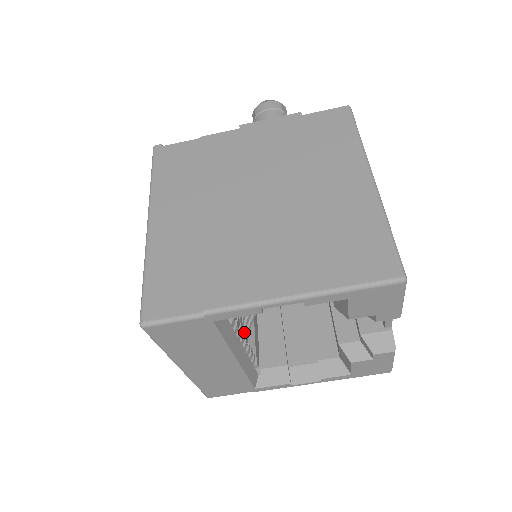
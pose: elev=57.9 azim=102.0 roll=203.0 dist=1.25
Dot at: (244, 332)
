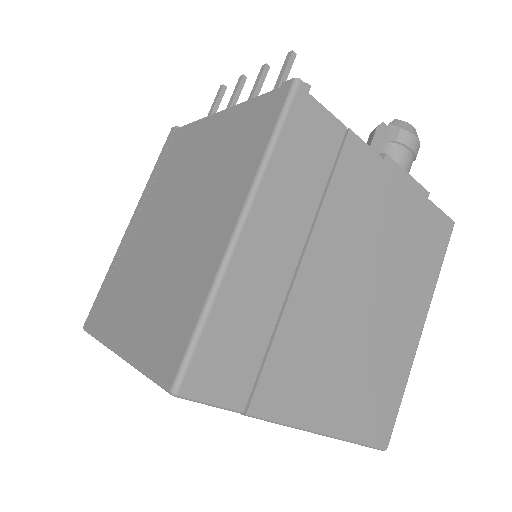
Dot at: occluded
